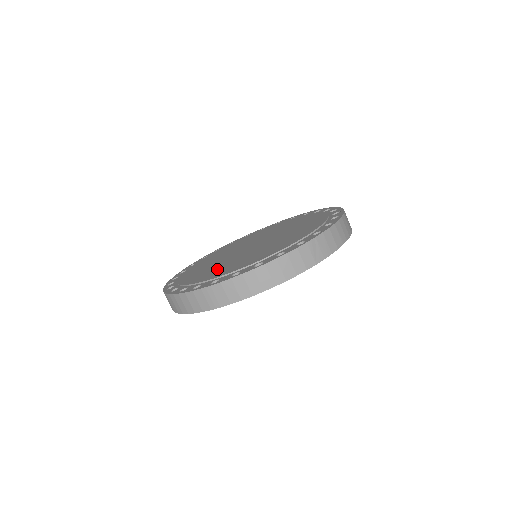
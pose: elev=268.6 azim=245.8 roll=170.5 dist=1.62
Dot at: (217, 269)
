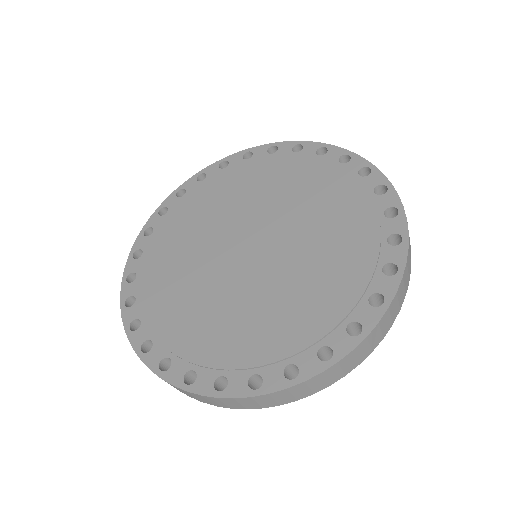
Dot at: (210, 320)
